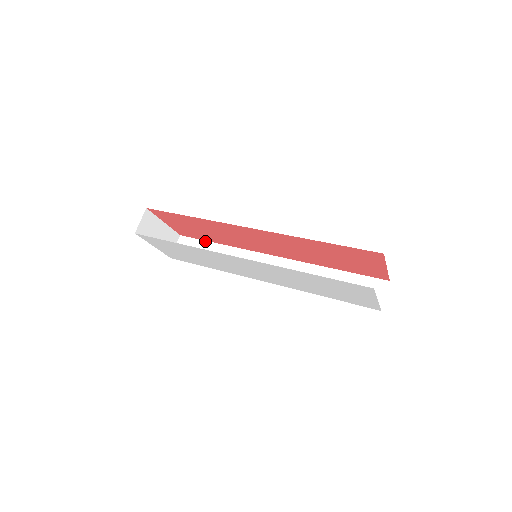
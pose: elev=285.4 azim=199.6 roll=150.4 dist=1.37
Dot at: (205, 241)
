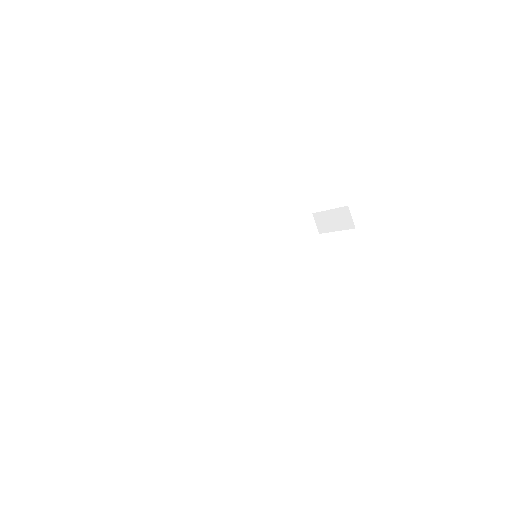
Dot at: (175, 274)
